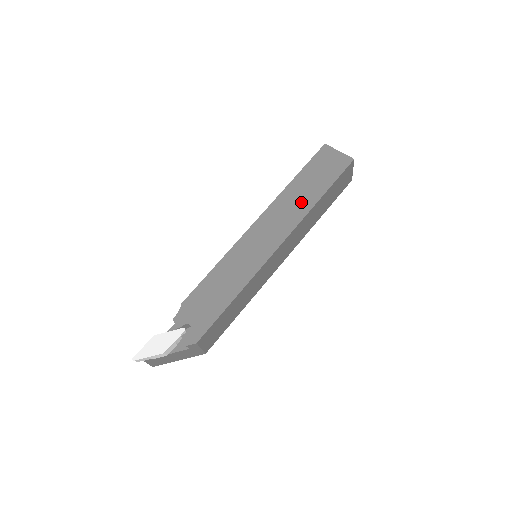
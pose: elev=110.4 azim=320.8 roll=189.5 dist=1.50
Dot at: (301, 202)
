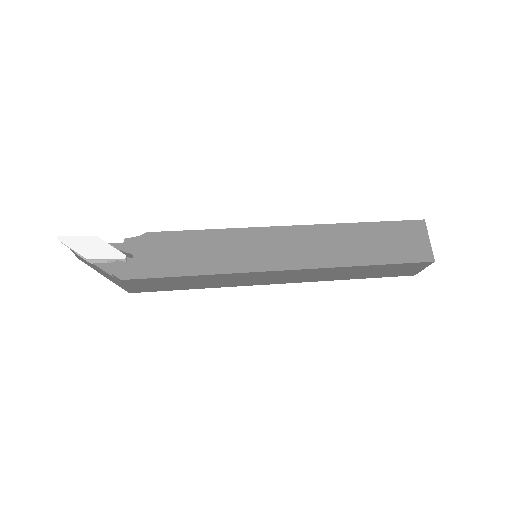
Dot at: (344, 251)
